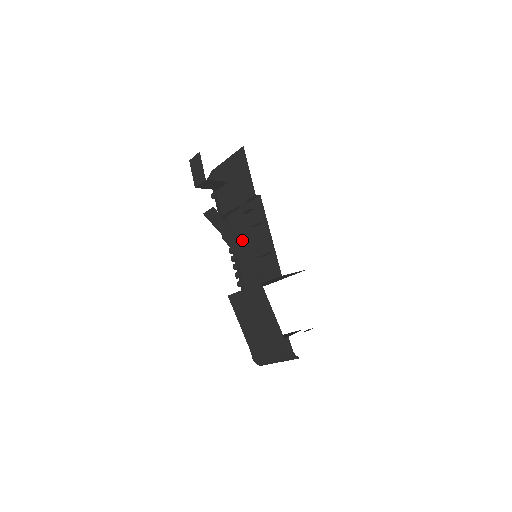
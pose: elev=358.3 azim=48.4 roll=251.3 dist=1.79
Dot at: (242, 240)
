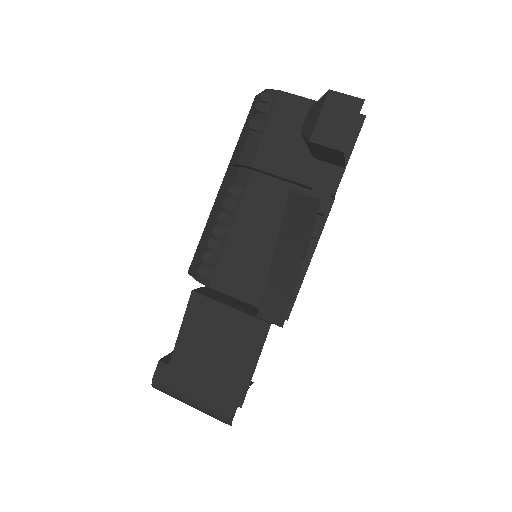
Dot at: (256, 223)
